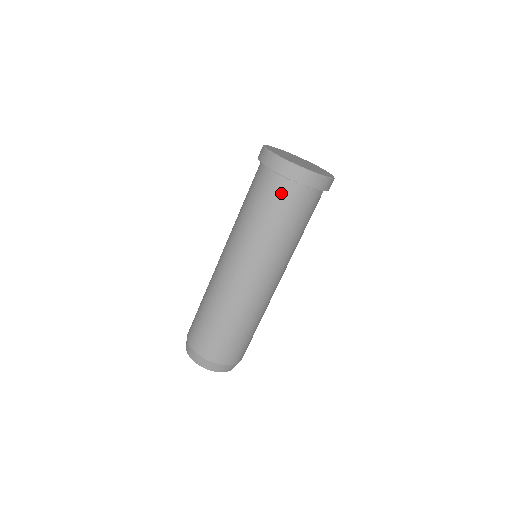
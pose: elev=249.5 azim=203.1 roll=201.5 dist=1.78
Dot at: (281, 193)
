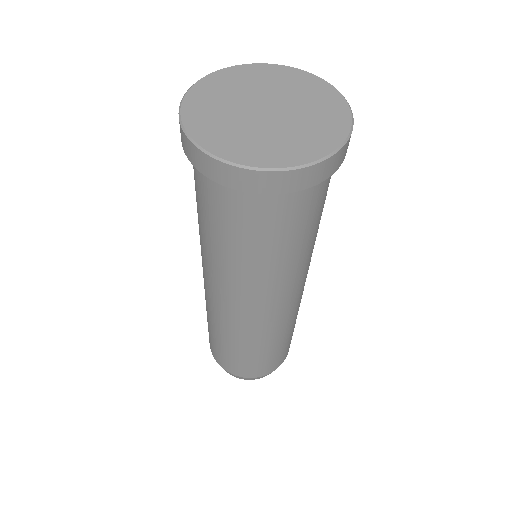
Dot at: (218, 201)
